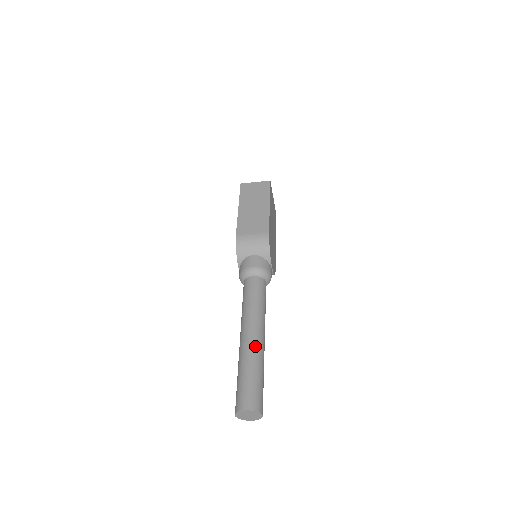
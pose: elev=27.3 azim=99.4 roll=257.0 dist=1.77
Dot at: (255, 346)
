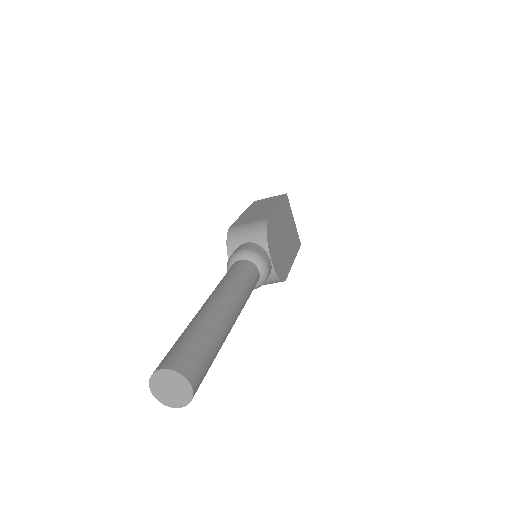
Dot at: (212, 310)
